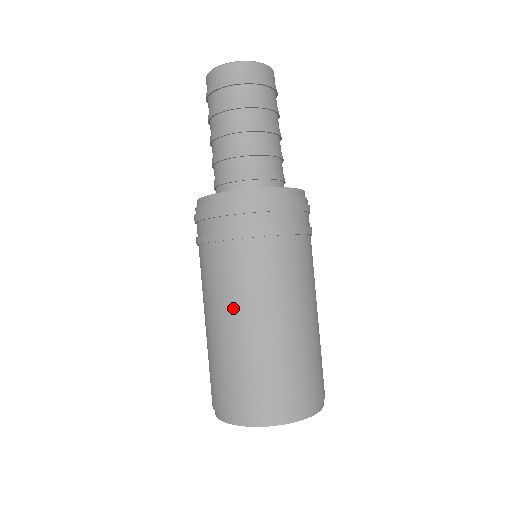
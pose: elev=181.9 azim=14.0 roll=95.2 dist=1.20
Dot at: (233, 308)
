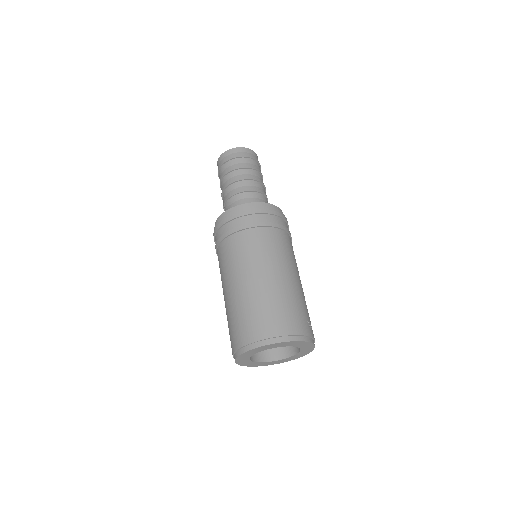
Dot at: occluded
